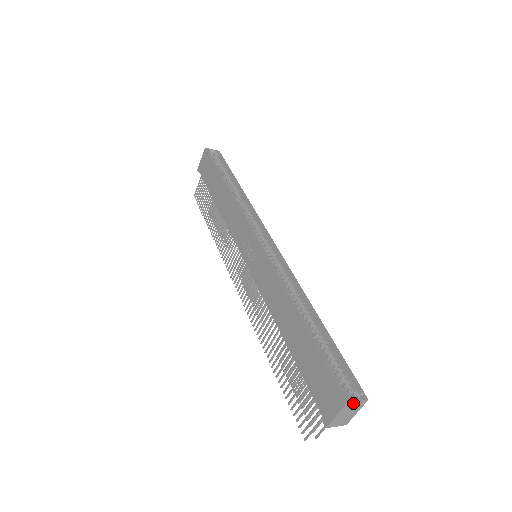
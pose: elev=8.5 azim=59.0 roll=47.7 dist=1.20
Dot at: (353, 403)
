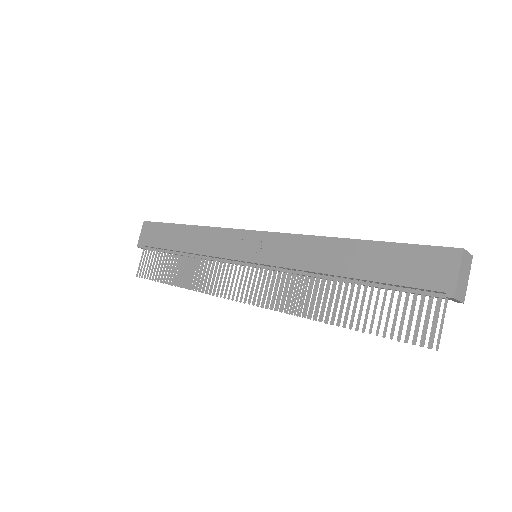
Dot at: (466, 255)
